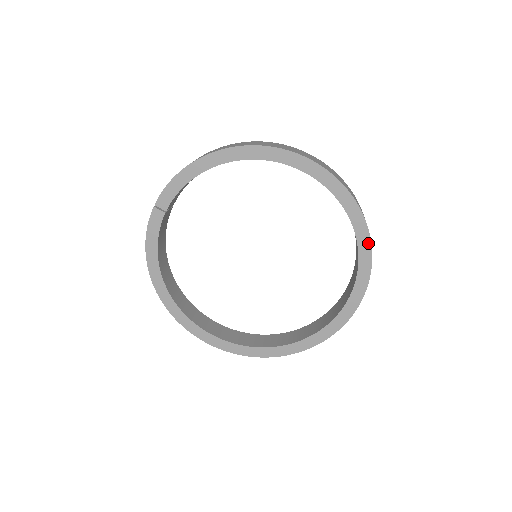
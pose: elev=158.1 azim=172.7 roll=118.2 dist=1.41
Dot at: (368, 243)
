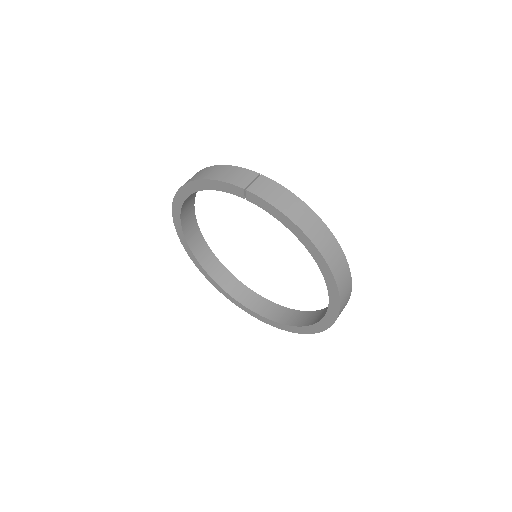
Dot at: (301, 332)
